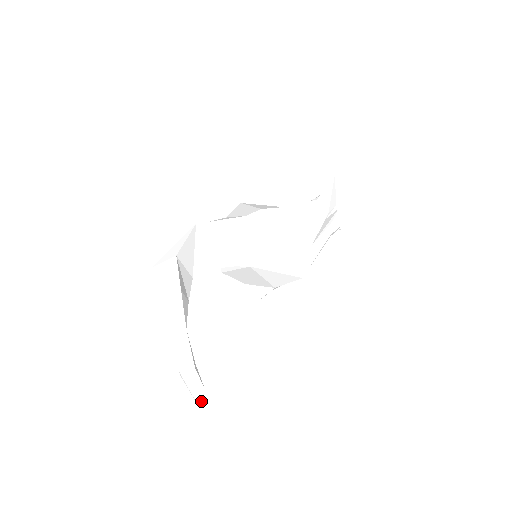
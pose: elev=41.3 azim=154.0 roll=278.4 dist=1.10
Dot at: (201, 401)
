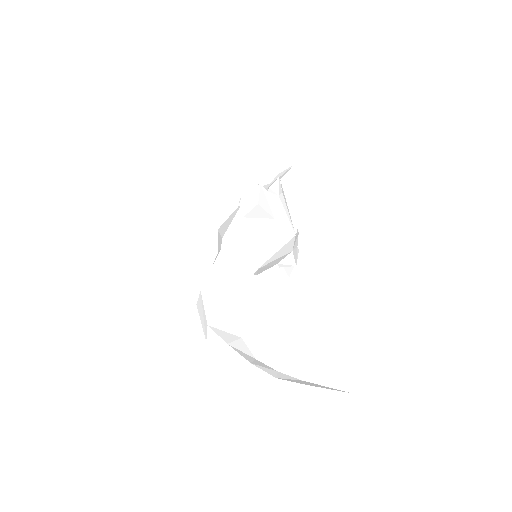
Dot at: (298, 388)
